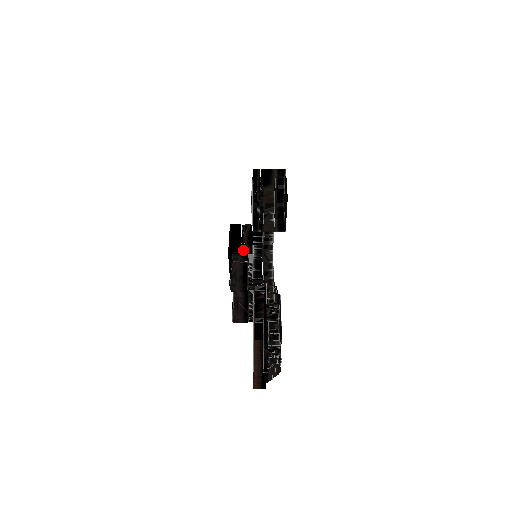
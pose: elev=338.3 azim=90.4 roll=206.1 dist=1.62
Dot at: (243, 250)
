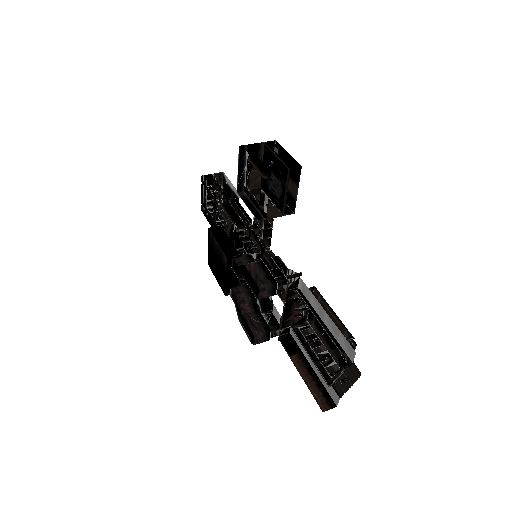
Dot at: occluded
